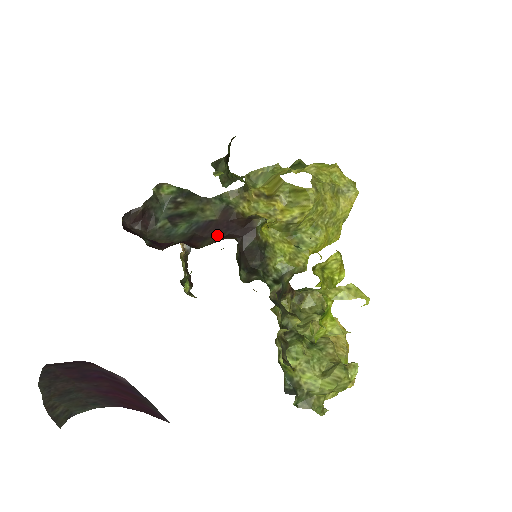
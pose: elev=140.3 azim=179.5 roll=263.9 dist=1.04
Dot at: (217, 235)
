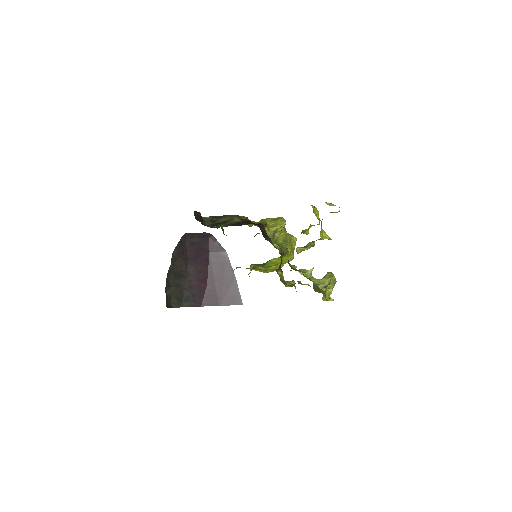
Dot at: (246, 224)
